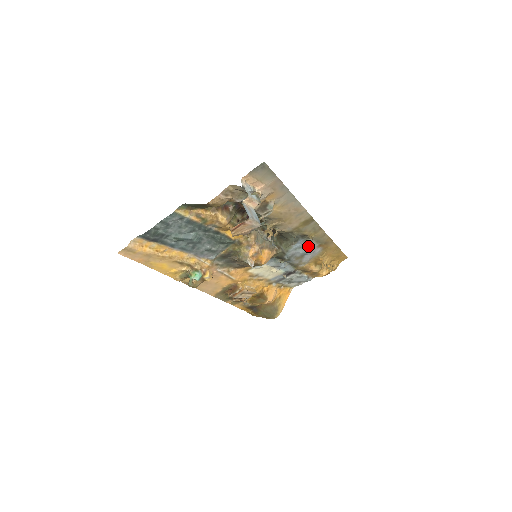
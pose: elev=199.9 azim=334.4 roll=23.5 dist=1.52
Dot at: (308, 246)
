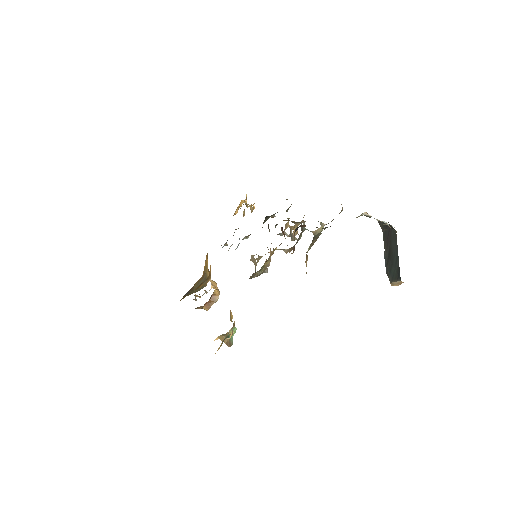
Dot at: occluded
